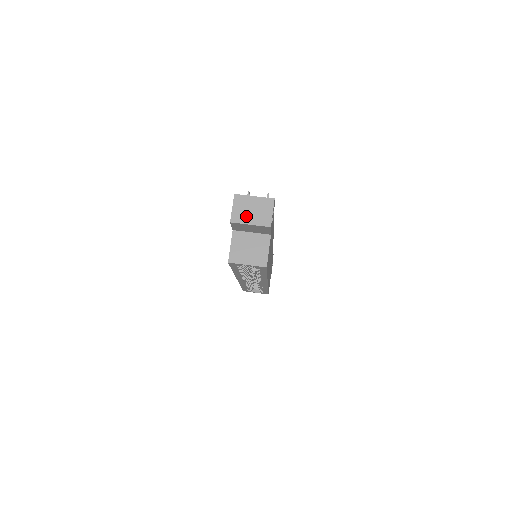
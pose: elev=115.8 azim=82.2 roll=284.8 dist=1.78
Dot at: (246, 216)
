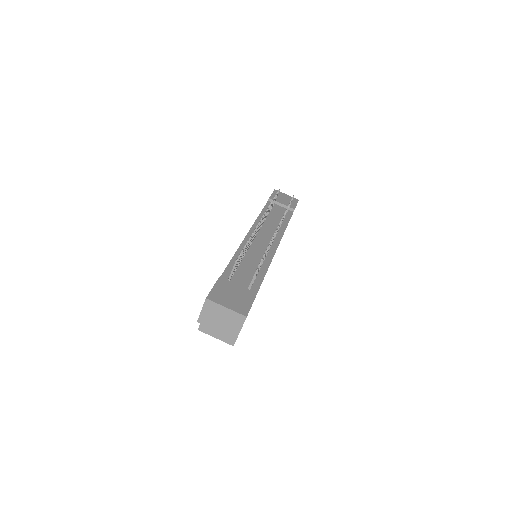
Dot at: (214, 322)
